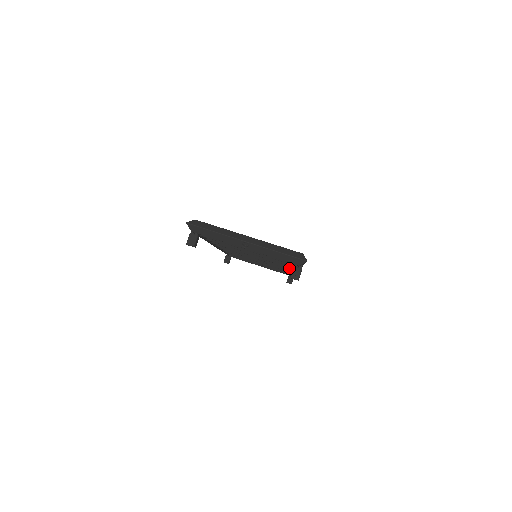
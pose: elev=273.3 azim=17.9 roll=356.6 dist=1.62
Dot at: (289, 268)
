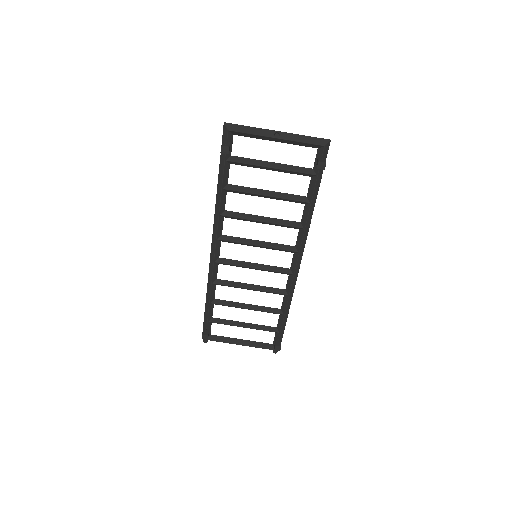
Dot at: (293, 250)
